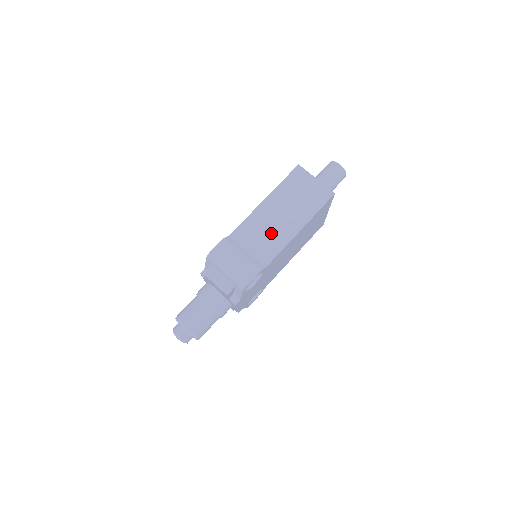
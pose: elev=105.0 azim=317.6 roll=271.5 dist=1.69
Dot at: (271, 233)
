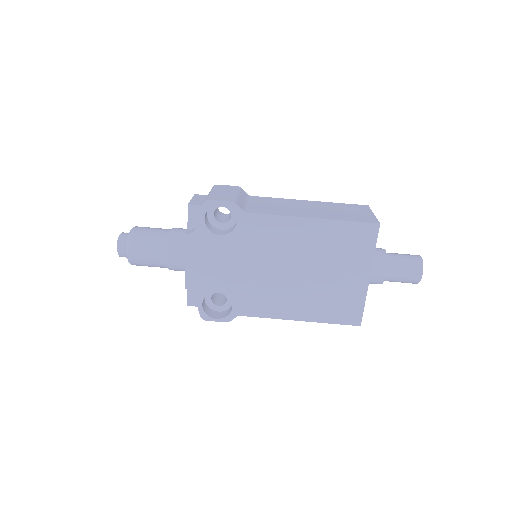
Dot at: (282, 208)
